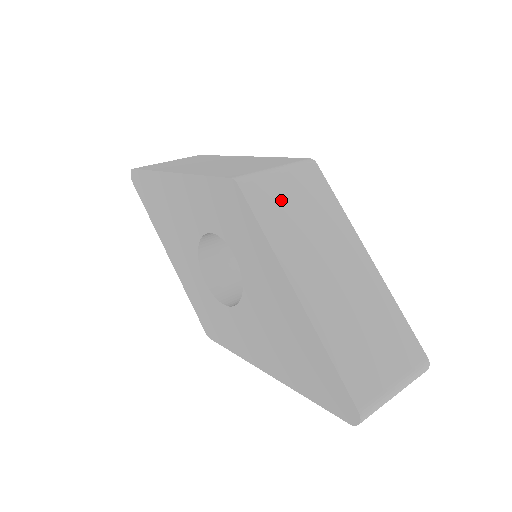
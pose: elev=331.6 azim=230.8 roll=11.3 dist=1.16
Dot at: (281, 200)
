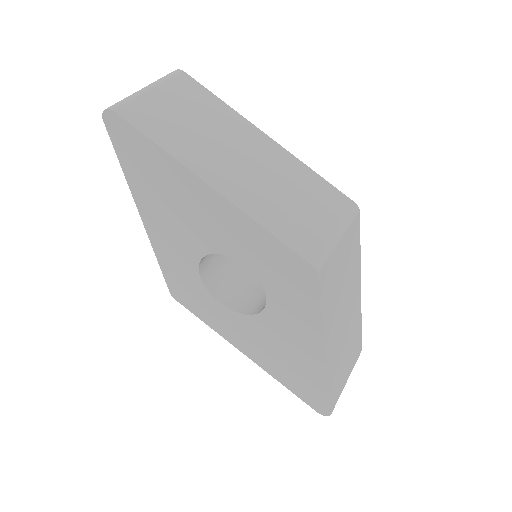
Dot at: (336, 272)
